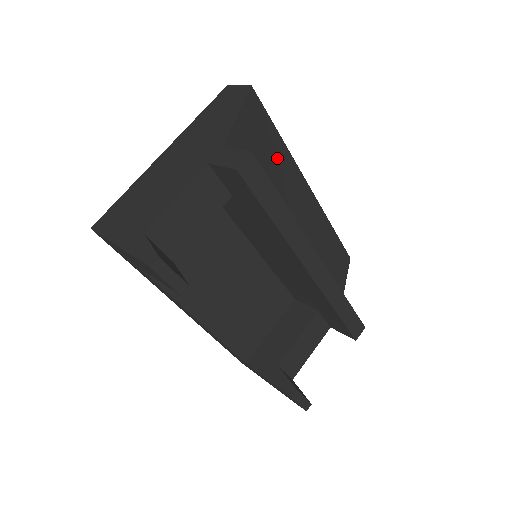
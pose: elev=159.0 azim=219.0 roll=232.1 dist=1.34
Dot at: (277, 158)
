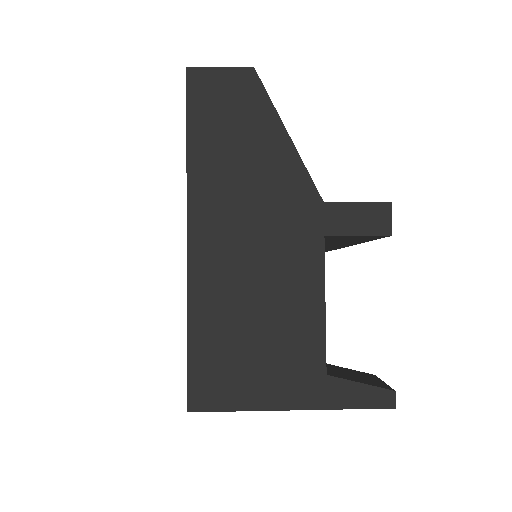
Dot at: occluded
